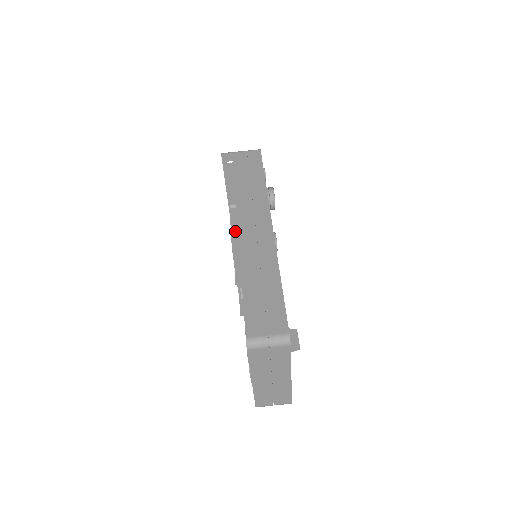
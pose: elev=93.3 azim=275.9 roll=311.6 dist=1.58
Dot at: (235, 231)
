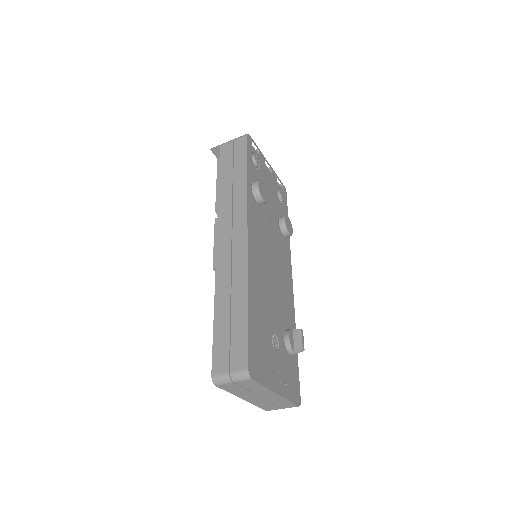
Dot at: occluded
